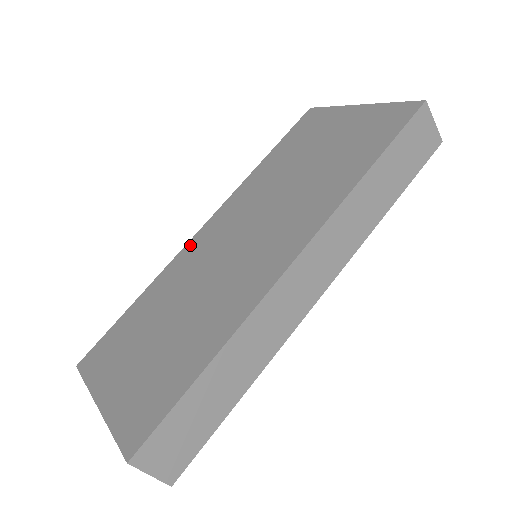
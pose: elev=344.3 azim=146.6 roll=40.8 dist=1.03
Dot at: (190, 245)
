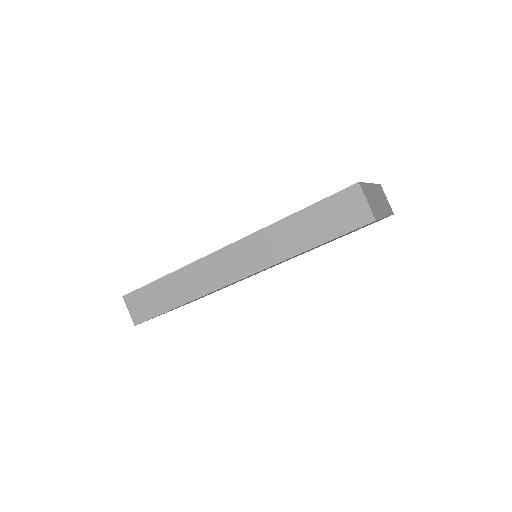
Dot at: occluded
